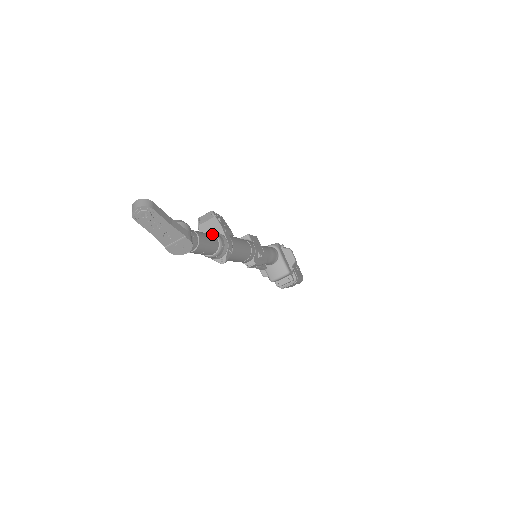
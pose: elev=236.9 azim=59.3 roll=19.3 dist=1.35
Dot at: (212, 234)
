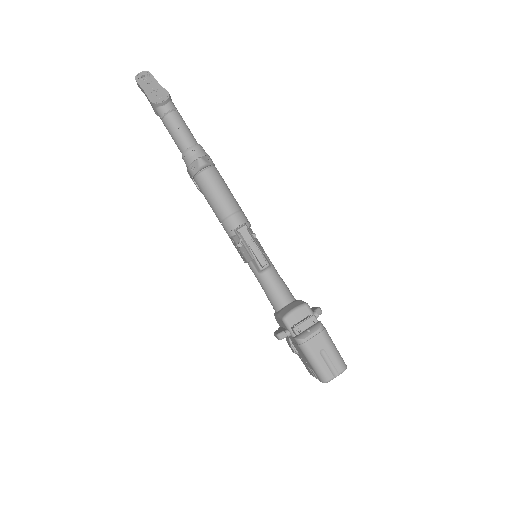
Dot at: occluded
